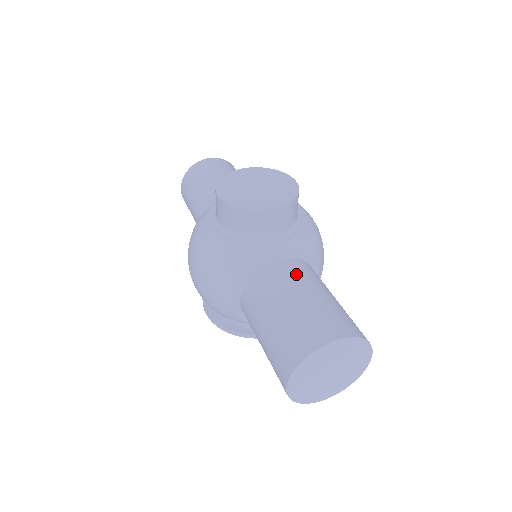
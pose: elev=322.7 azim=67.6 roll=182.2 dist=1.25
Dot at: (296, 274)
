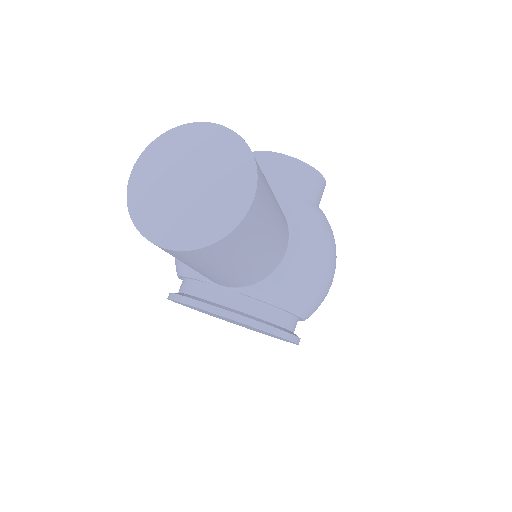
Dot at: occluded
